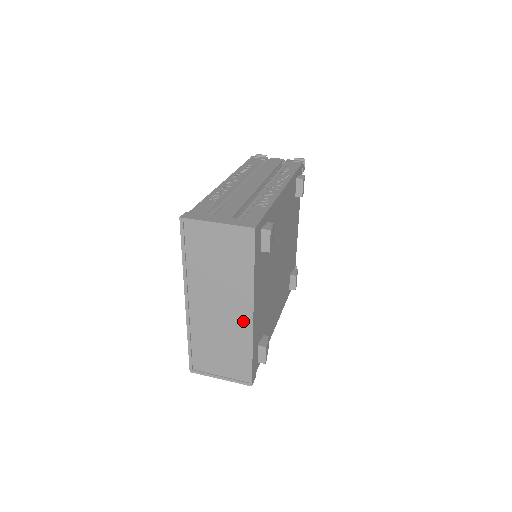
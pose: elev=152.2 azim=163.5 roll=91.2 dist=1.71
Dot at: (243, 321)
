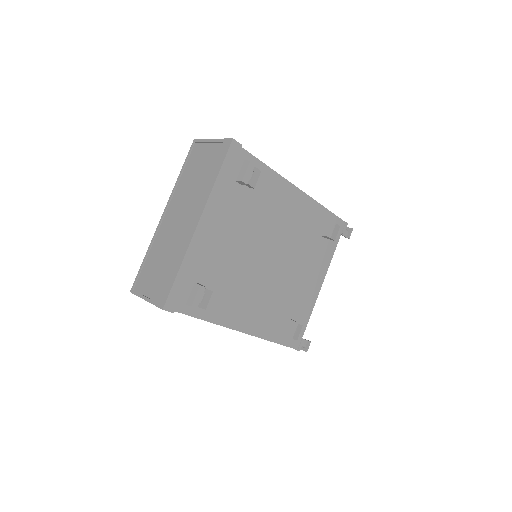
Dot at: (190, 231)
